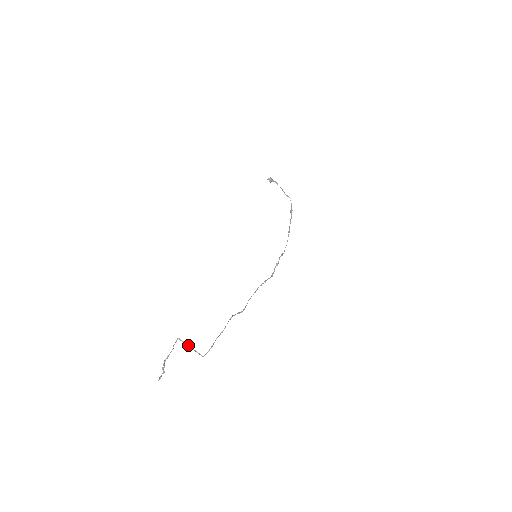
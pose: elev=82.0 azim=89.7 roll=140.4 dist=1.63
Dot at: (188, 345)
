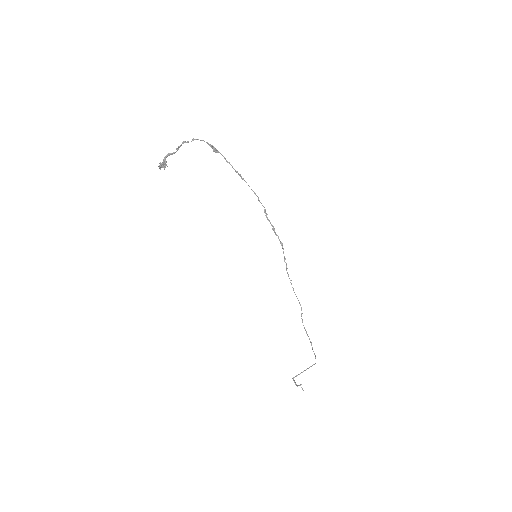
Dot at: (302, 372)
